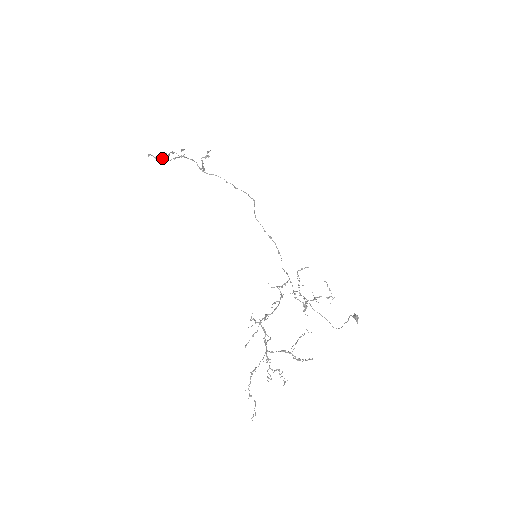
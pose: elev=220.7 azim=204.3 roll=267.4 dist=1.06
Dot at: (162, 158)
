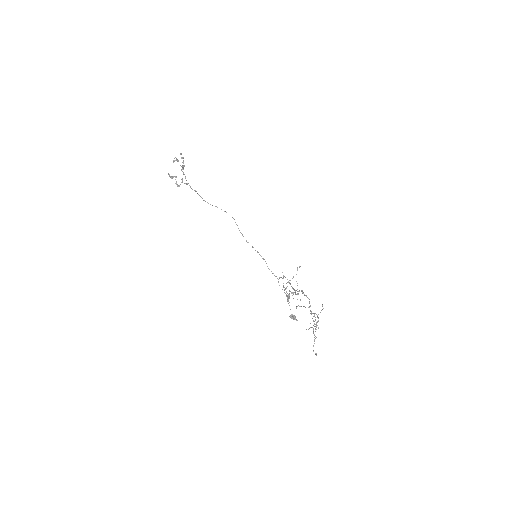
Dot at: occluded
